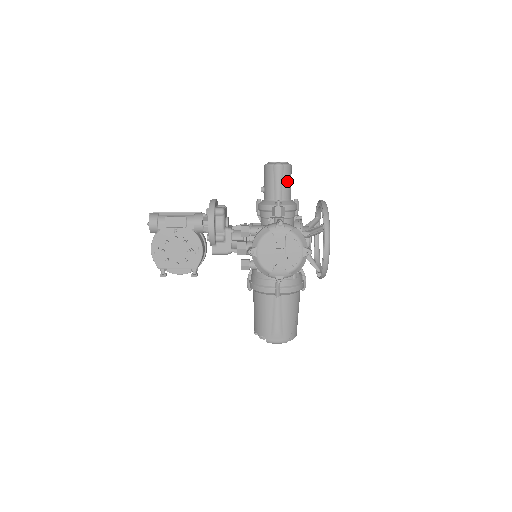
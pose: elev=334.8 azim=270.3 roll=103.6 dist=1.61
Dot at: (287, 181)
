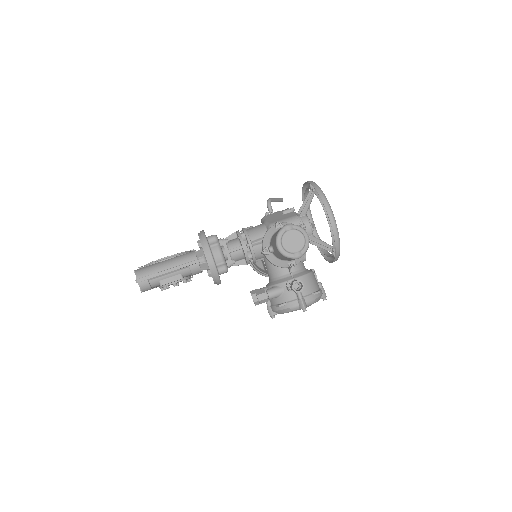
Dot at: occluded
